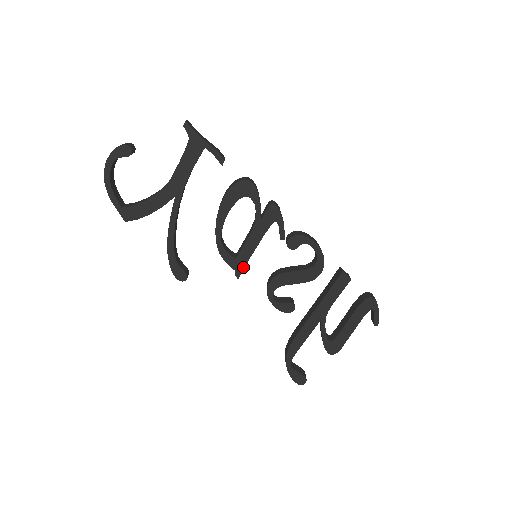
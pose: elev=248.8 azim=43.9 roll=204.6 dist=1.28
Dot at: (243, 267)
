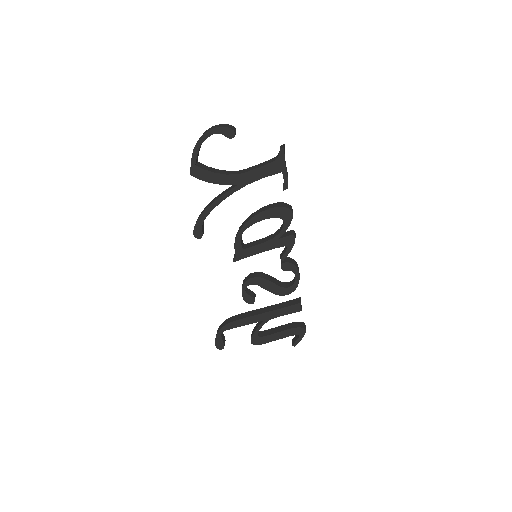
Dot at: (243, 258)
